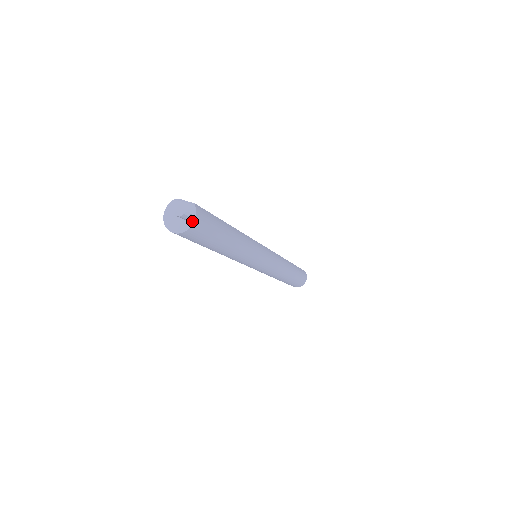
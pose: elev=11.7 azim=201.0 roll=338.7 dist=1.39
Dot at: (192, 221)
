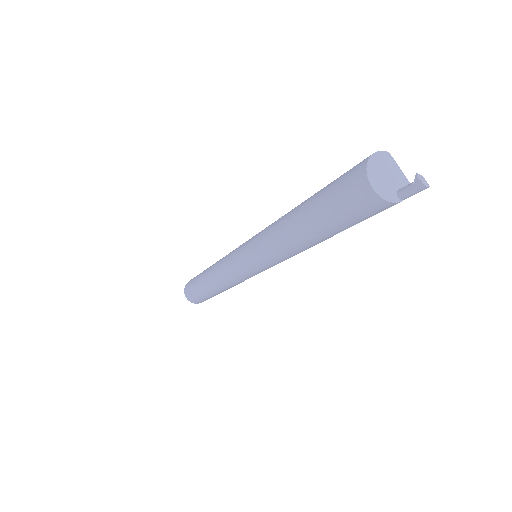
Dot at: (404, 198)
